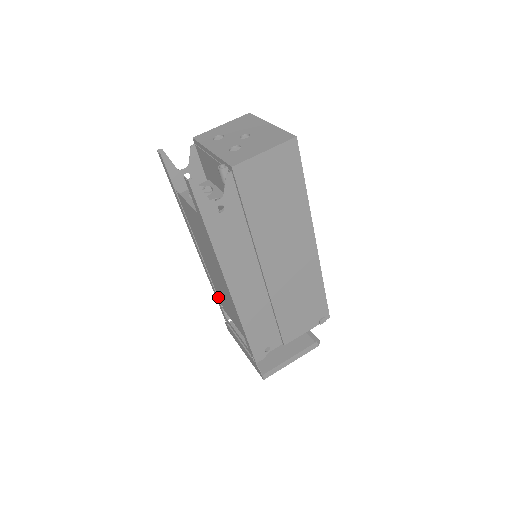
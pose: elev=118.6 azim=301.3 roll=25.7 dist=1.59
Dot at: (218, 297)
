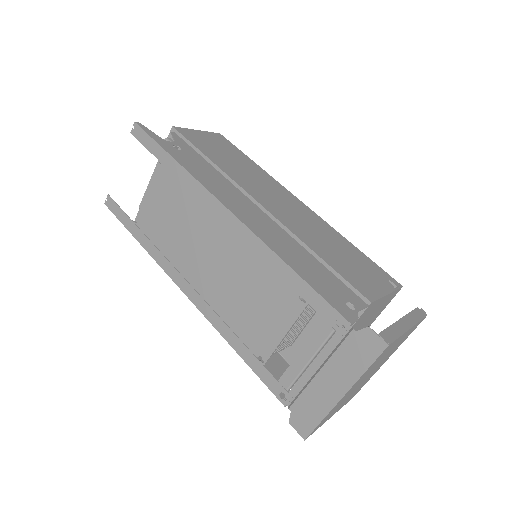
Dot at: (245, 347)
